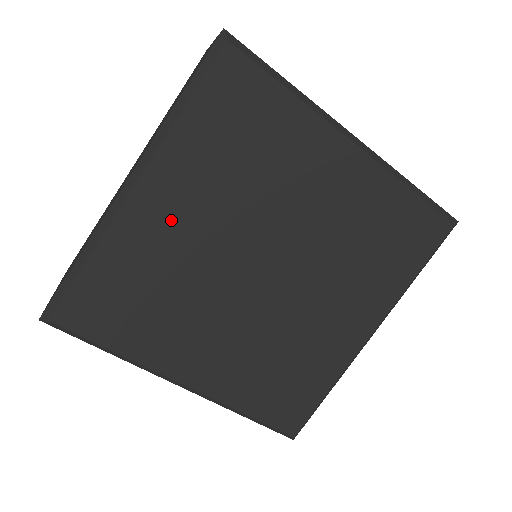
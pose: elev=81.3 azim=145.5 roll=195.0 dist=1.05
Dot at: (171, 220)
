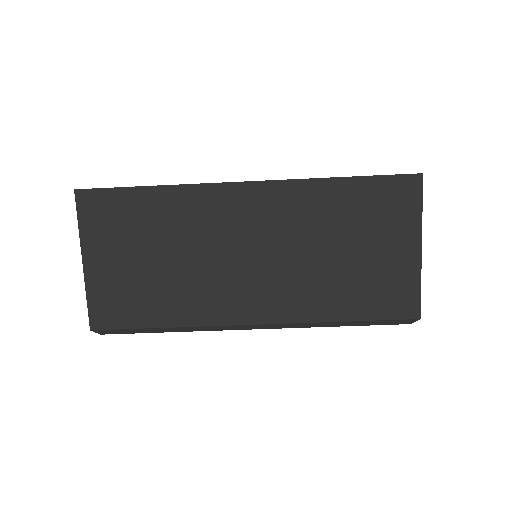
Dot at: occluded
